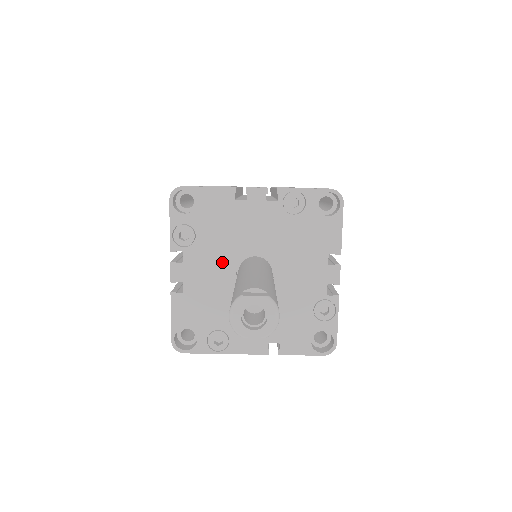
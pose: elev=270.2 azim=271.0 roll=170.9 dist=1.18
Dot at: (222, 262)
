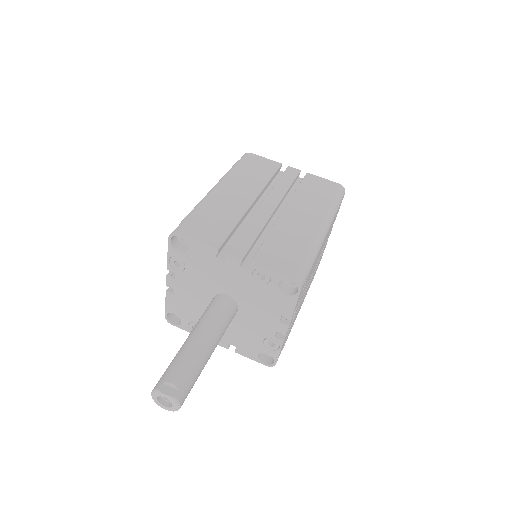
Dot at: (203, 289)
